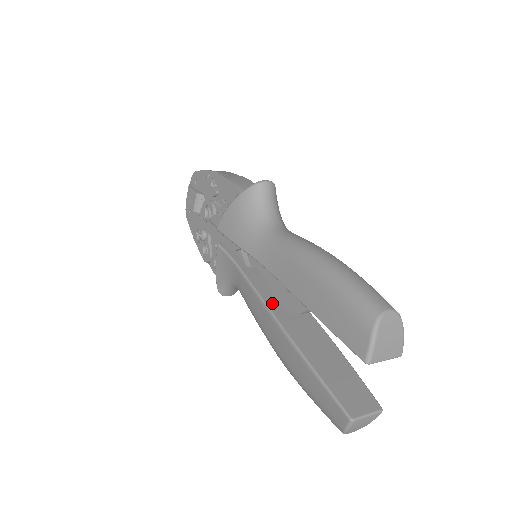
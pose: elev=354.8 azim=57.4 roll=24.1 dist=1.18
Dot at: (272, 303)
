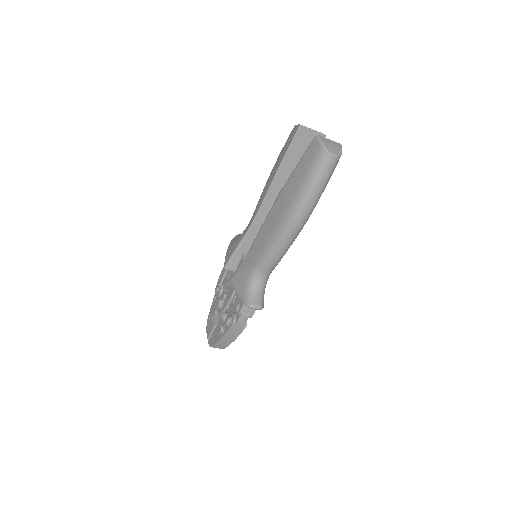
Dot at: occluded
